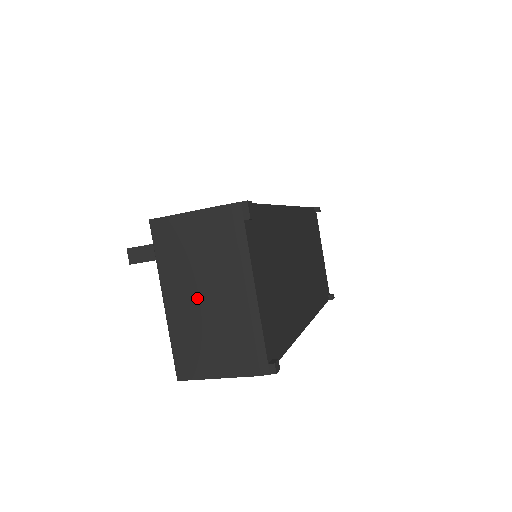
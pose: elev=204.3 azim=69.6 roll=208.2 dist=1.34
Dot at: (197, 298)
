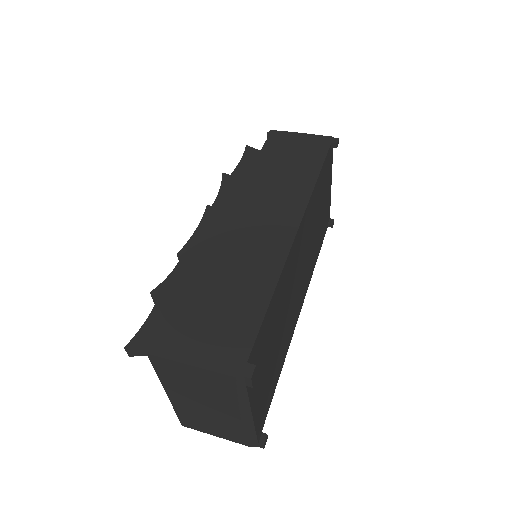
Dot at: (198, 404)
